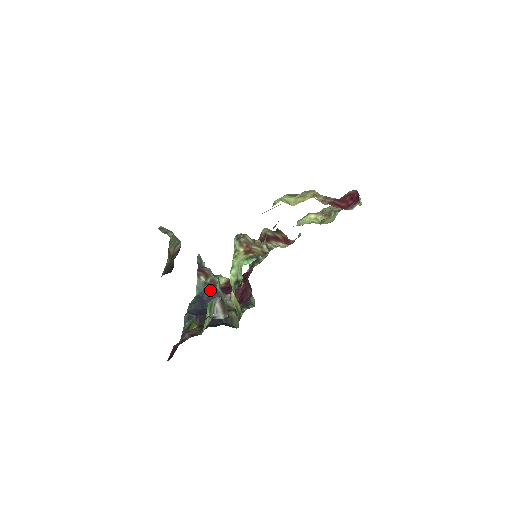
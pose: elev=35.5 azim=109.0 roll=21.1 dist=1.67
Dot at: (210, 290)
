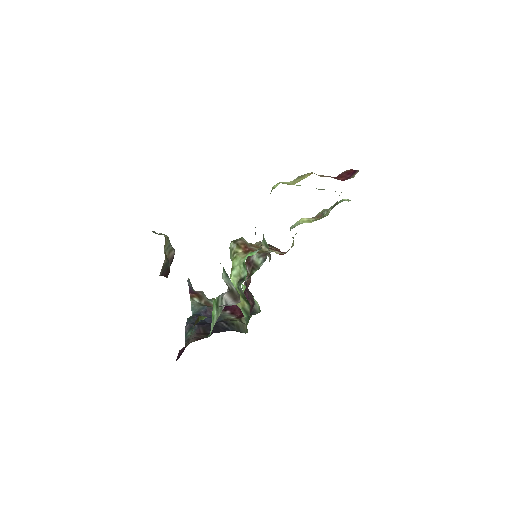
Dot at: (207, 308)
